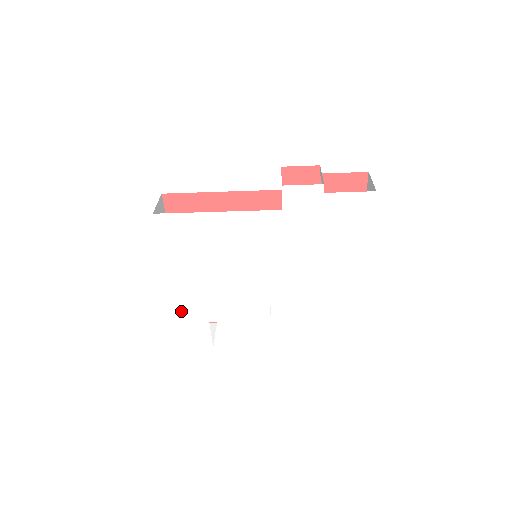
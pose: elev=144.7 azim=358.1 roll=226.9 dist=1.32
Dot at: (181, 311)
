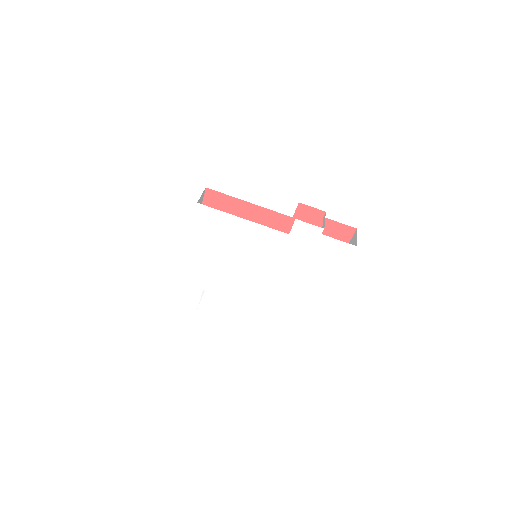
Dot at: (186, 275)
